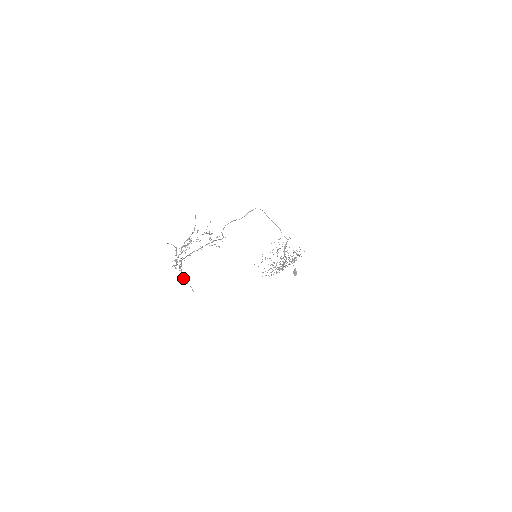
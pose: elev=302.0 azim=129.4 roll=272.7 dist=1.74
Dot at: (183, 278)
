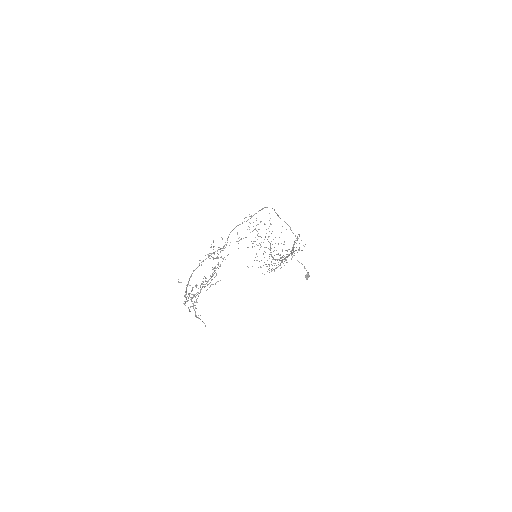
Dot at: (196, 316)
